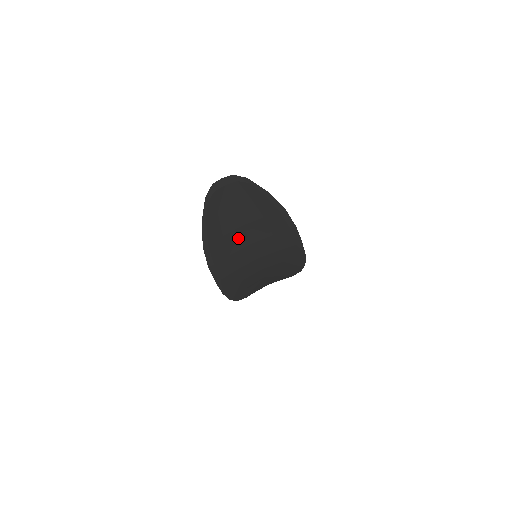
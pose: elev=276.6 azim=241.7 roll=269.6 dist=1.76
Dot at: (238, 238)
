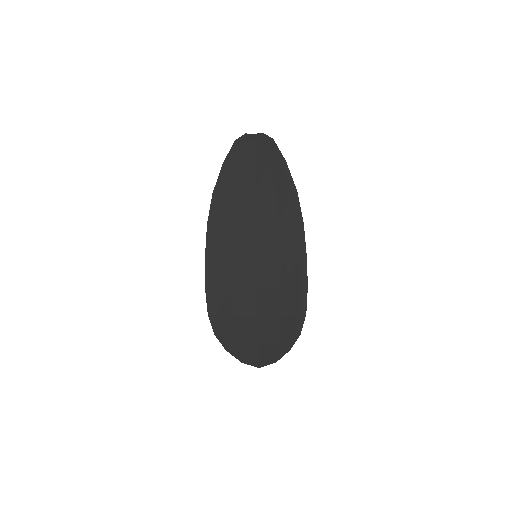
Dot at: (246, 207)
